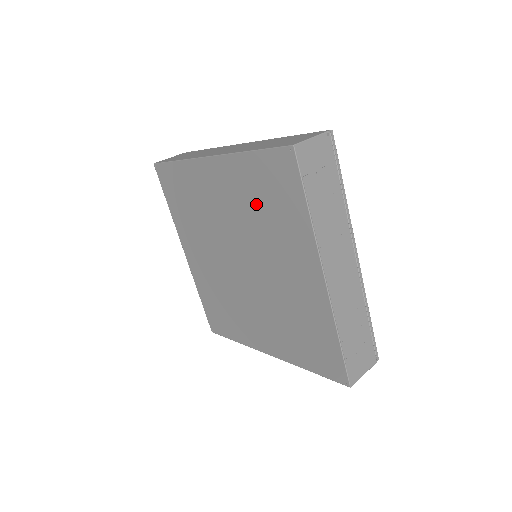
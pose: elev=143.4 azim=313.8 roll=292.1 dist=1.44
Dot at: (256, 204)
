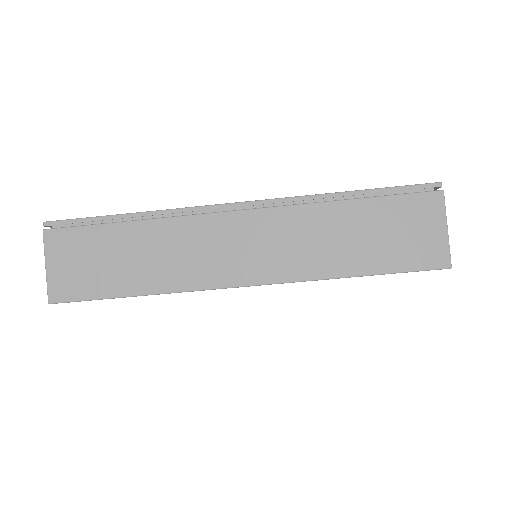
Dot at: occluded
